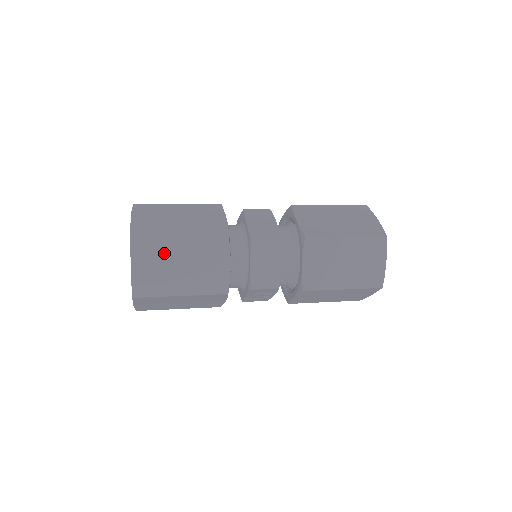
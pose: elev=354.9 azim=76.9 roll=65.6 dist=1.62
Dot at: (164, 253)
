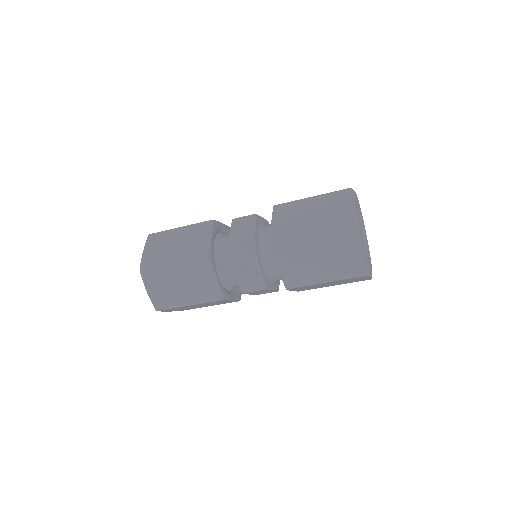
Dot at: (166, 239)
